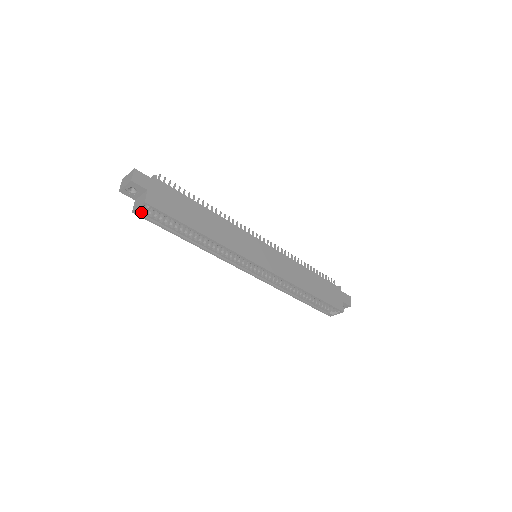
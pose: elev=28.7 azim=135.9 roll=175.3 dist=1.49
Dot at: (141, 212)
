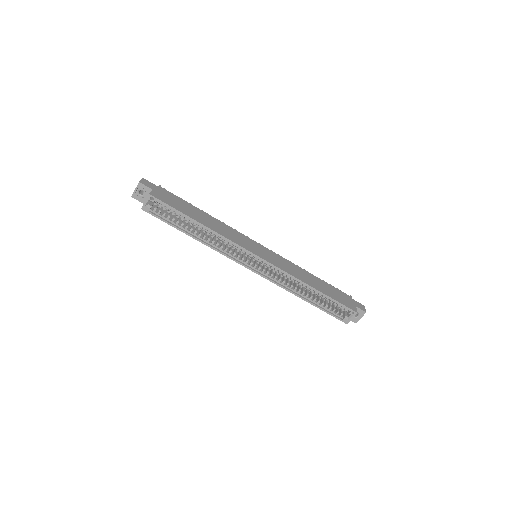
Dot at: (148, 207)
